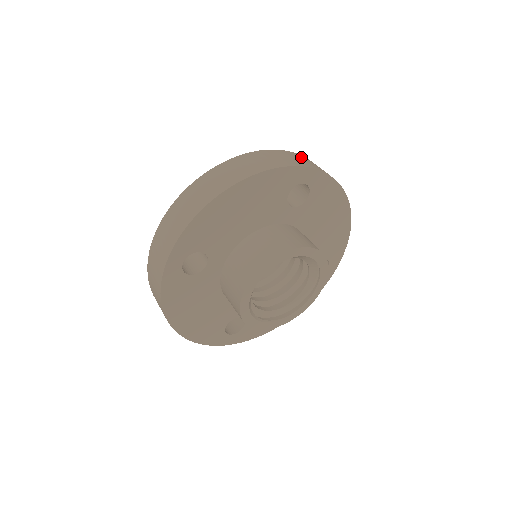
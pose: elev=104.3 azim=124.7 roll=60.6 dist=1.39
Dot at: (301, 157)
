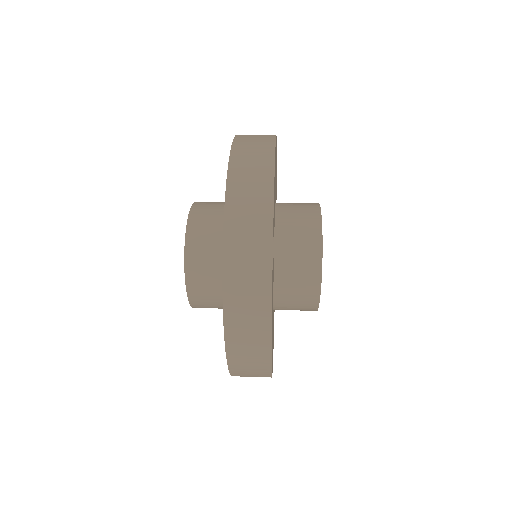
Dot at: (236, 234)
